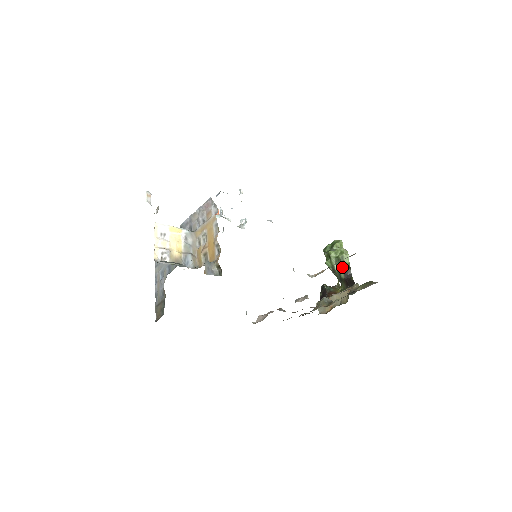
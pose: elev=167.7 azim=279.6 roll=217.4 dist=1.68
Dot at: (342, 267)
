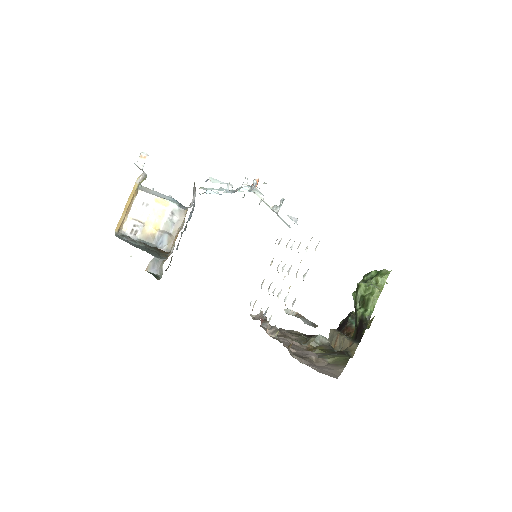
Dot at: (361, 312)
